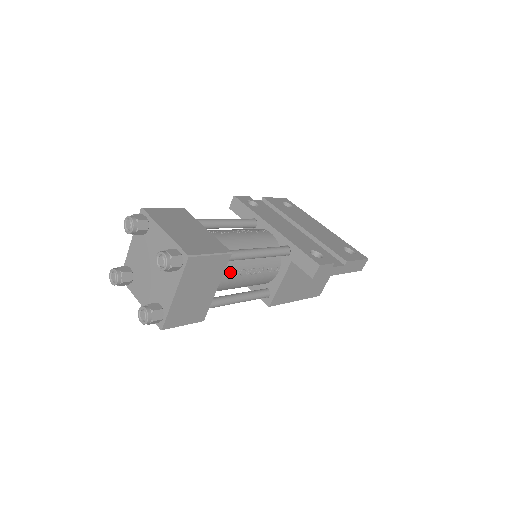
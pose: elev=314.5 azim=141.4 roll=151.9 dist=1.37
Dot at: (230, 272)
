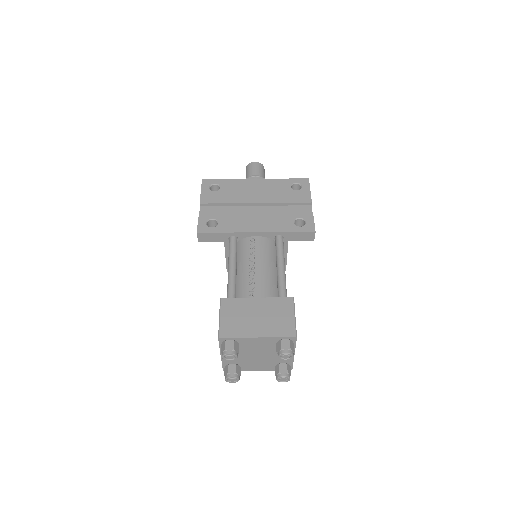
Dot at: occluded
